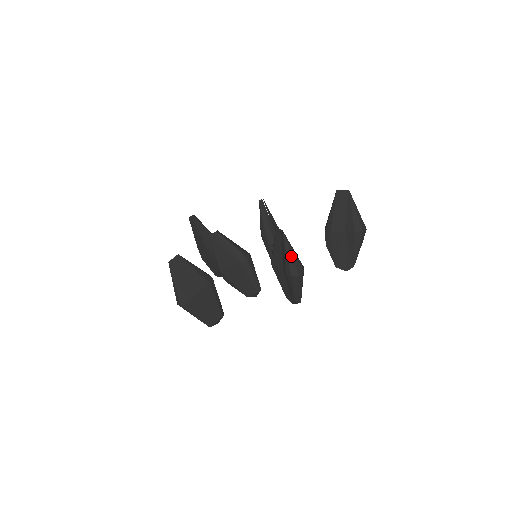
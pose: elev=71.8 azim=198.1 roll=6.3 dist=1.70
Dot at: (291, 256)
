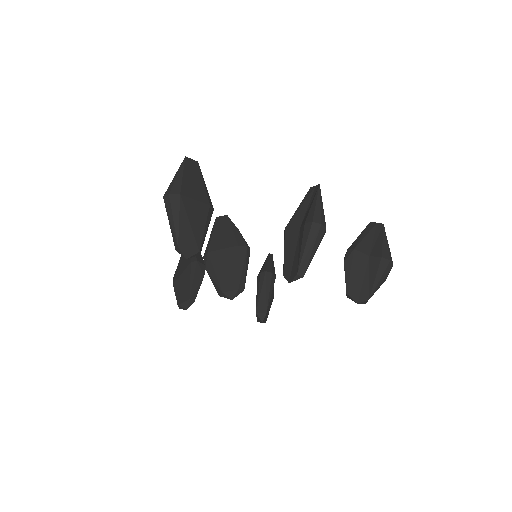
Dot at: (320, 205)
